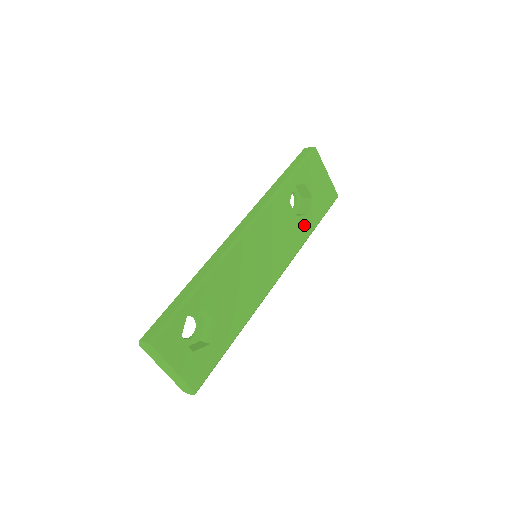
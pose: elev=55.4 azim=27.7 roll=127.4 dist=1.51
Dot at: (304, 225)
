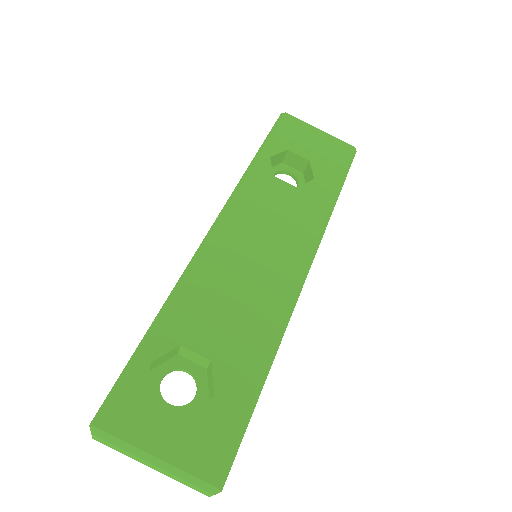
Dot at: (315, 194)
